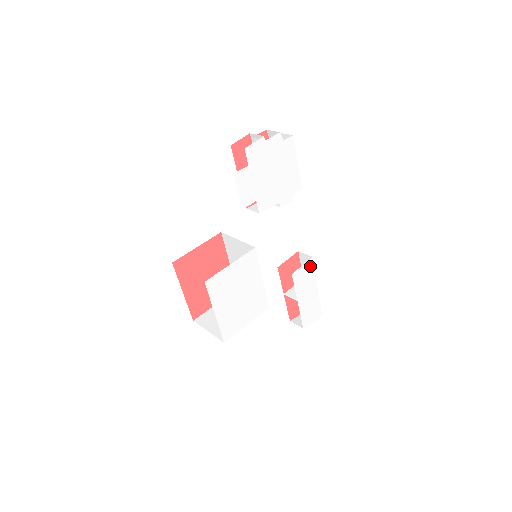
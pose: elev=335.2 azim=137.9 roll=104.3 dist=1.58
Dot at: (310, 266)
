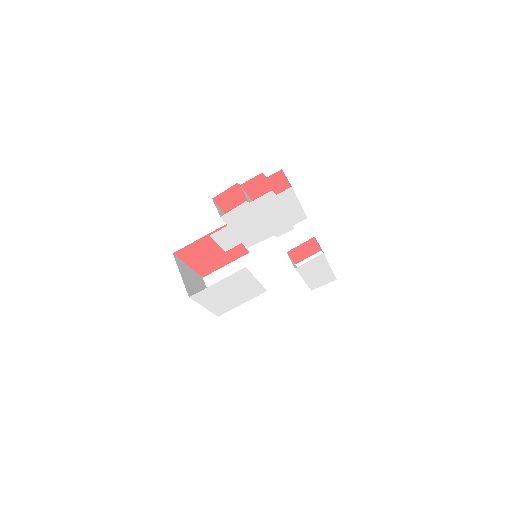
Dot at: (320, 258)
